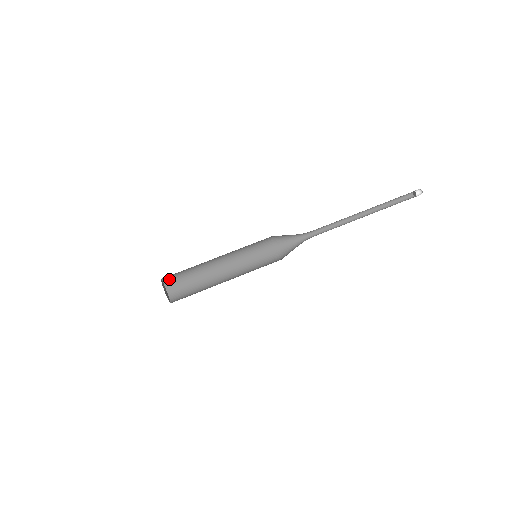
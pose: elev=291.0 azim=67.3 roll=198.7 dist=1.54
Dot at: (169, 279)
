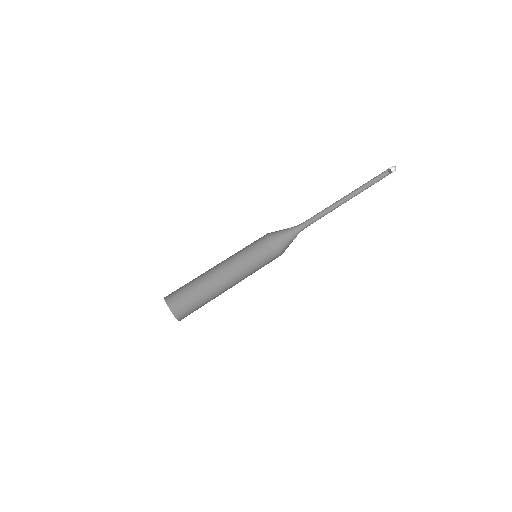
Dot at: (170, 294)
